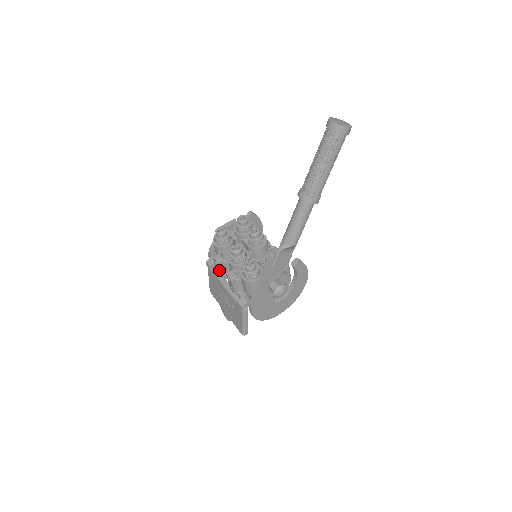
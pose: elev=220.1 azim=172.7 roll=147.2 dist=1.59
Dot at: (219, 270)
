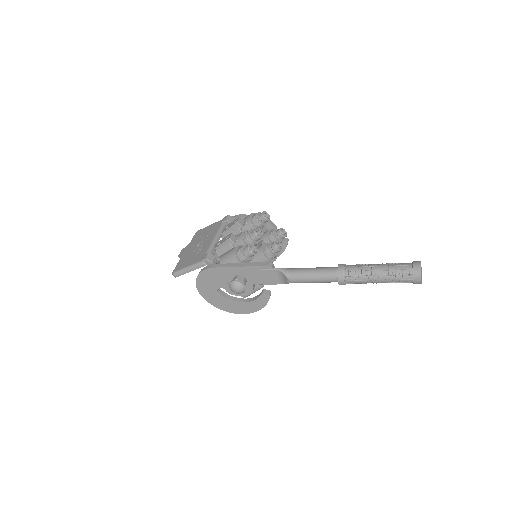
Dot at: (229, 227)
